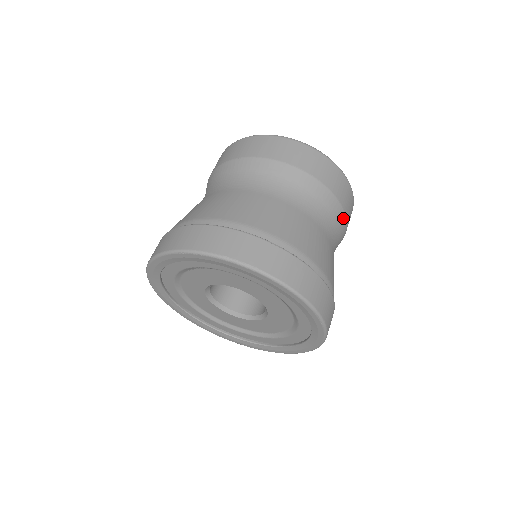
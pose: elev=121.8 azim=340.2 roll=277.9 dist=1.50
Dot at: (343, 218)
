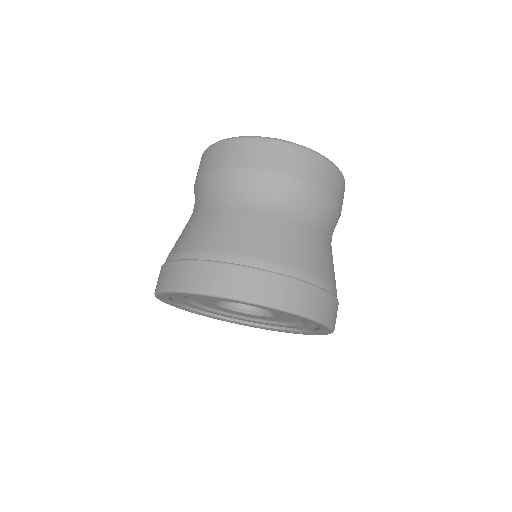
Dot at: (334, 204)
